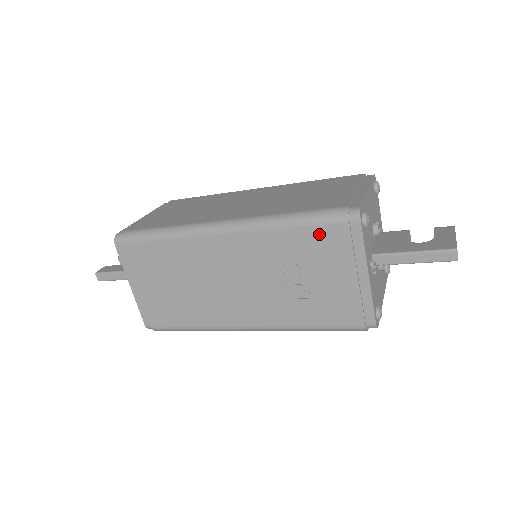
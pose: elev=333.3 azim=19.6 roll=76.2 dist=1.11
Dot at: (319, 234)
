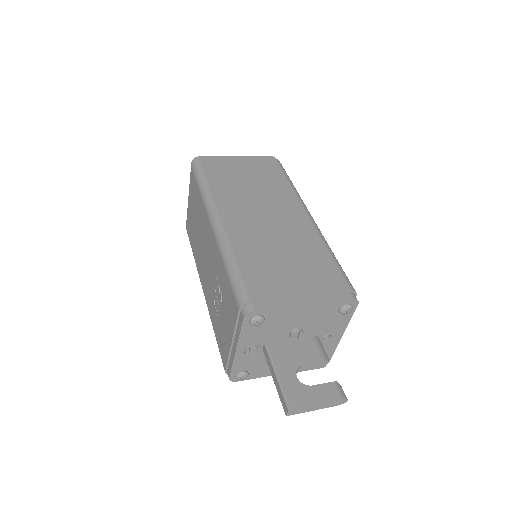
Dot at: (230, 294)
